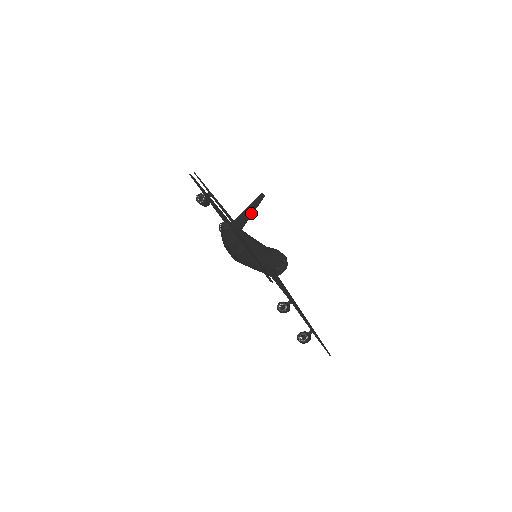
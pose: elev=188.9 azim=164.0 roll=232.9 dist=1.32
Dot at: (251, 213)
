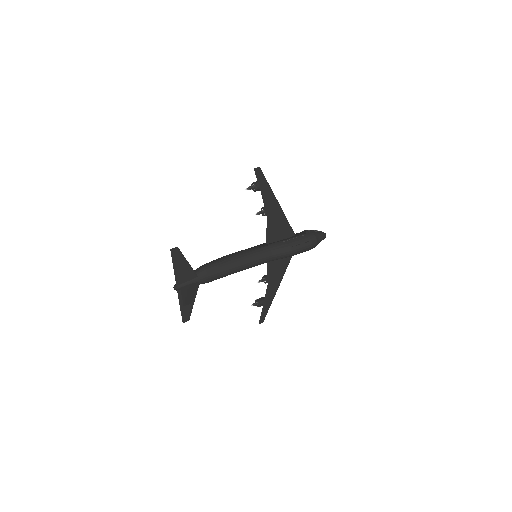
Dot at: (192, 293)
